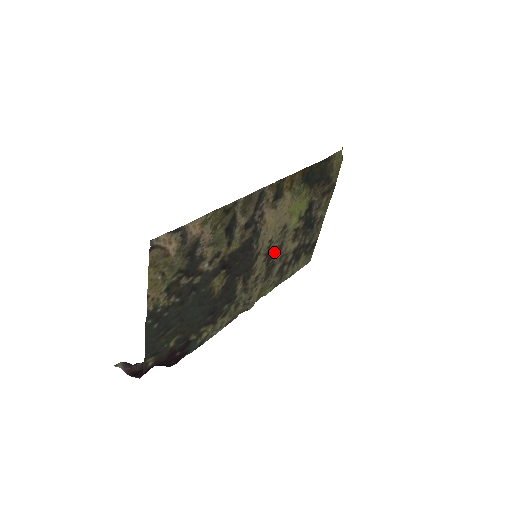
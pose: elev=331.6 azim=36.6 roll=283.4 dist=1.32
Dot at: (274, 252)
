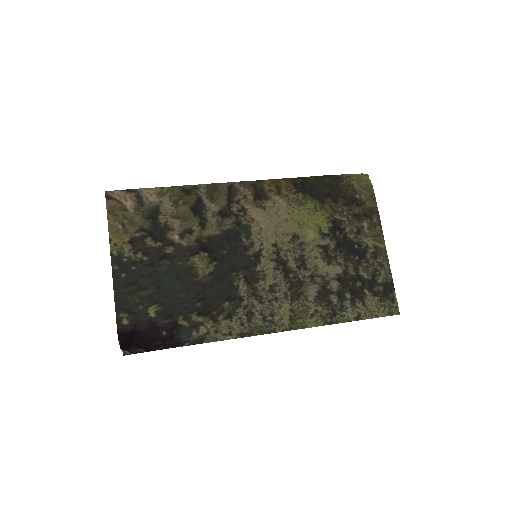
Dot at: (293, 265)
